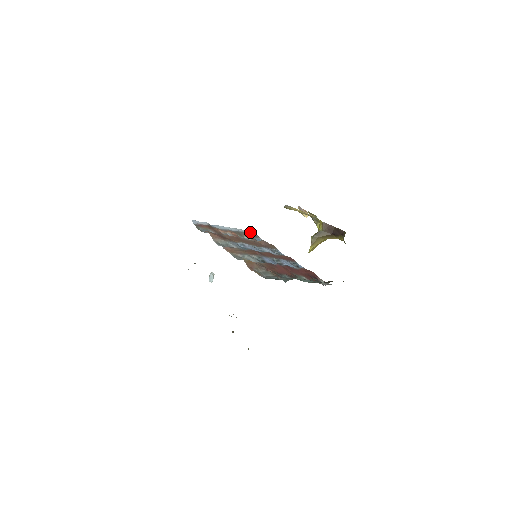
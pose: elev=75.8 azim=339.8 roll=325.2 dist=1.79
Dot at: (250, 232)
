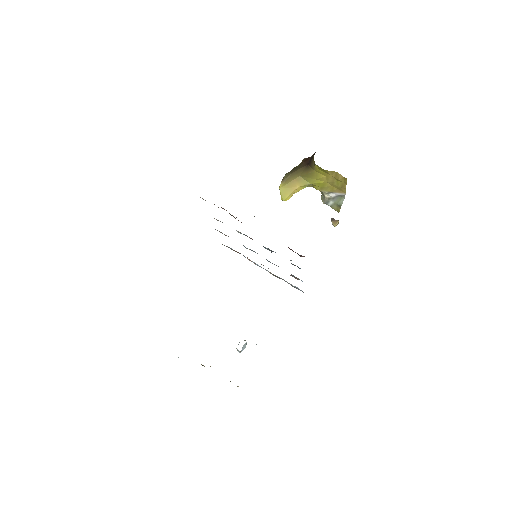
Dot at: (295, 286)
